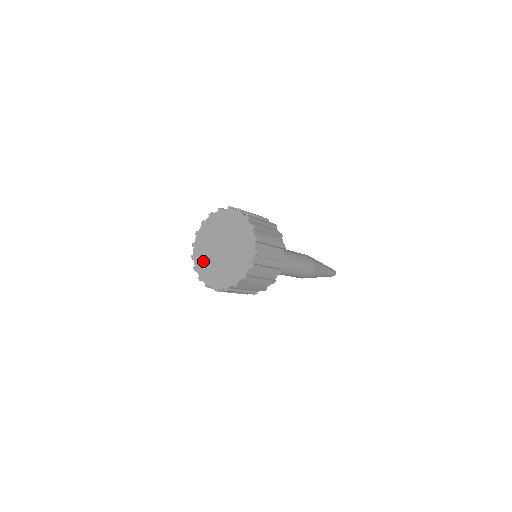
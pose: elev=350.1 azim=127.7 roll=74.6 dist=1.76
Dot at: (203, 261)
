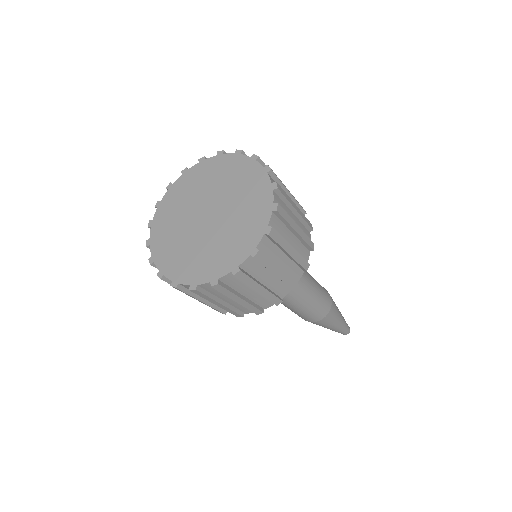
Dot at: (168, 219)
